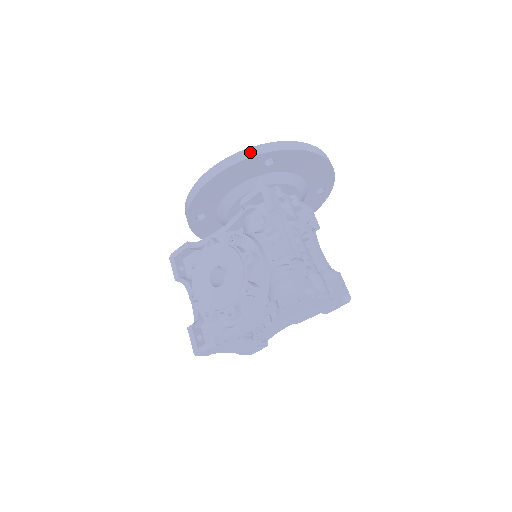
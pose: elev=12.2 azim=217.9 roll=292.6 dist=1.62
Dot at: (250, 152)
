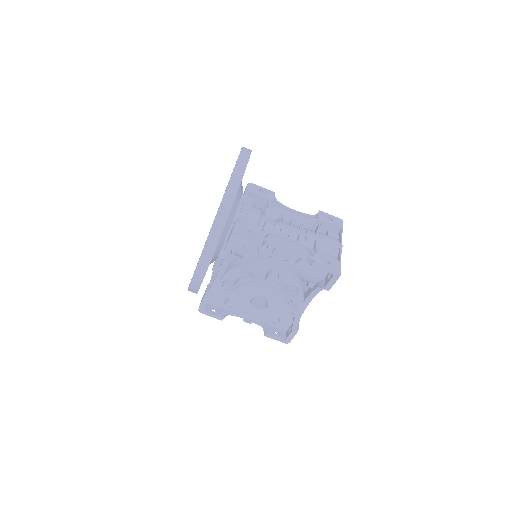
Dot at: (214, 235)
